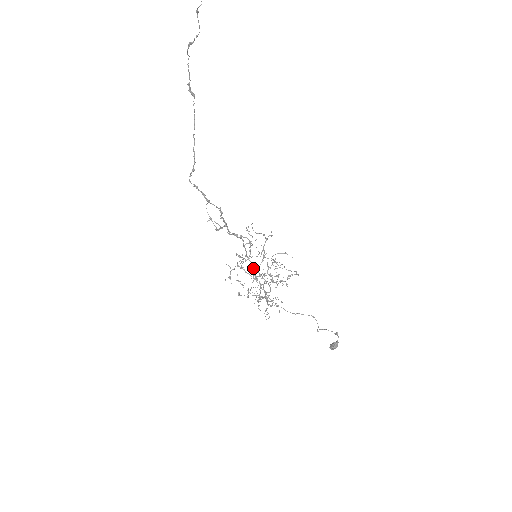
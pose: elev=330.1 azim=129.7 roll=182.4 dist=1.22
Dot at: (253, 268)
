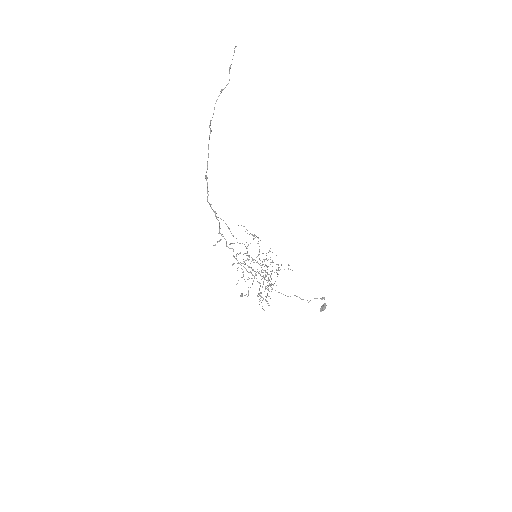
Dot at: (247, 271)
